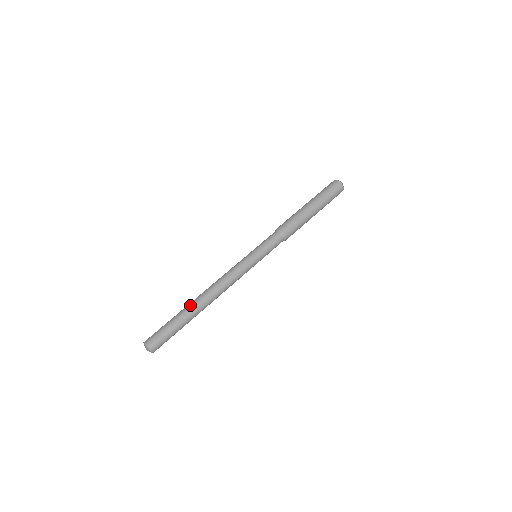
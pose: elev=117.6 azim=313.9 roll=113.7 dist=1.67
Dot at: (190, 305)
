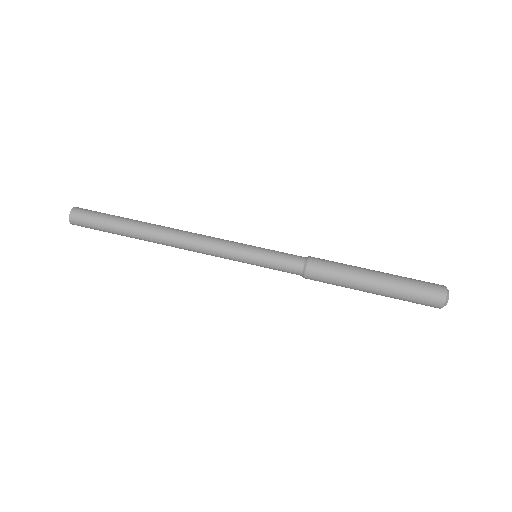
Dot at: (146, 222)
